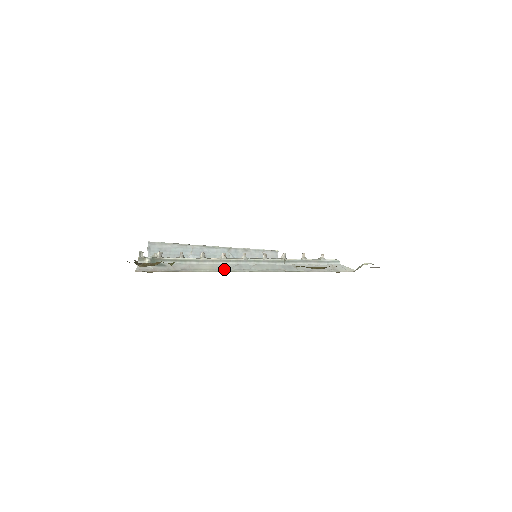
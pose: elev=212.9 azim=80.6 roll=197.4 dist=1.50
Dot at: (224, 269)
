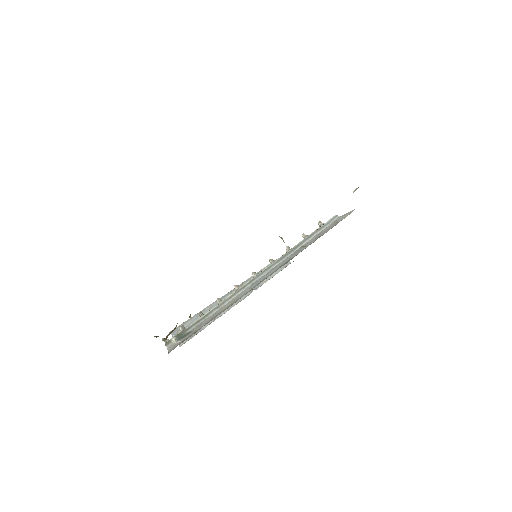
Dot at: (243, 294)
